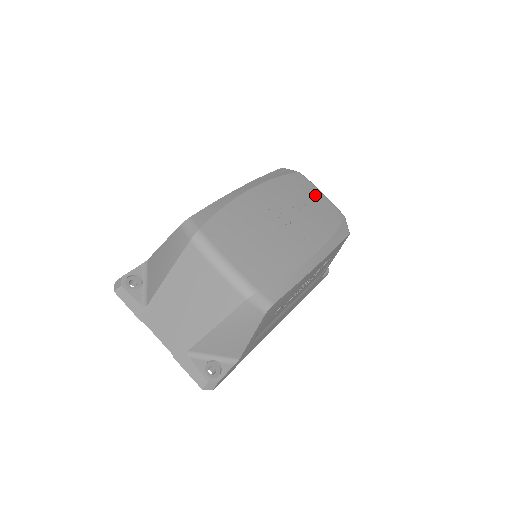
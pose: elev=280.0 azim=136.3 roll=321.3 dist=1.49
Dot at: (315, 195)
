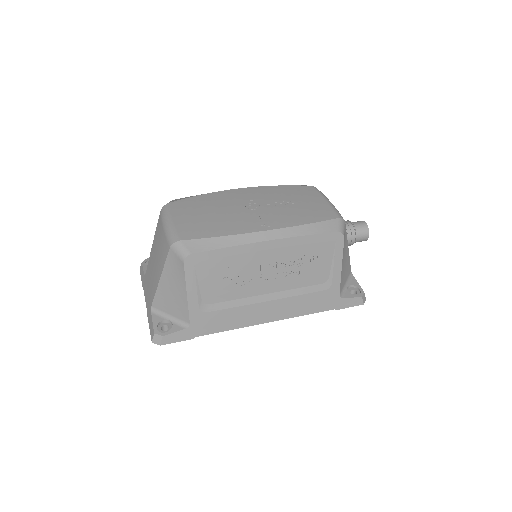
Dot at: (314, 199)
